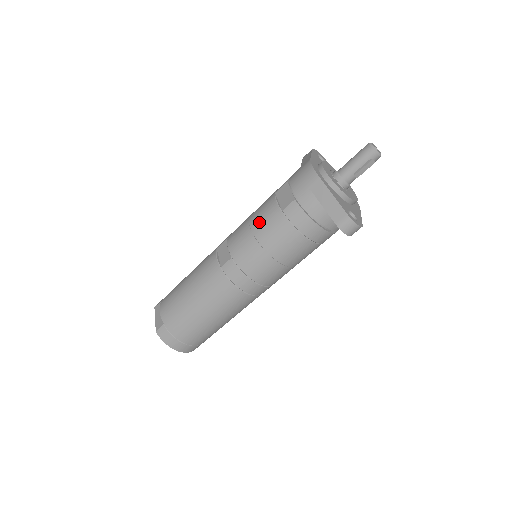
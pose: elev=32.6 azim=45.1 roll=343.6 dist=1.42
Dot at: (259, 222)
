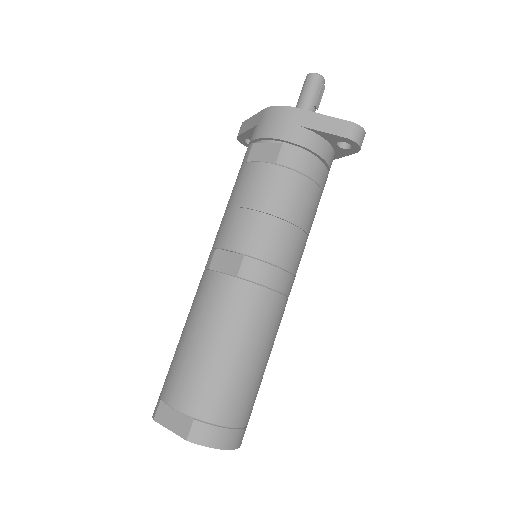
Dot at: (254, 194)
